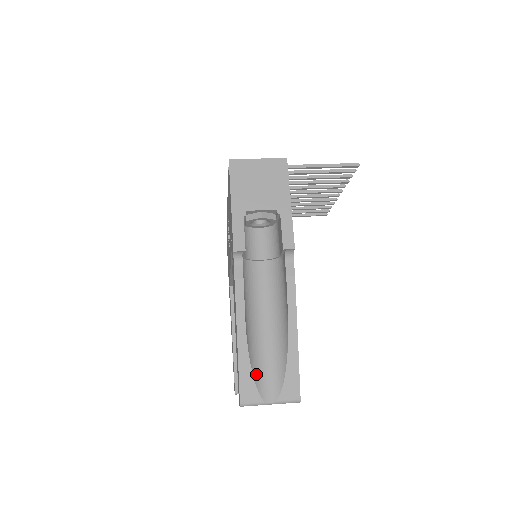
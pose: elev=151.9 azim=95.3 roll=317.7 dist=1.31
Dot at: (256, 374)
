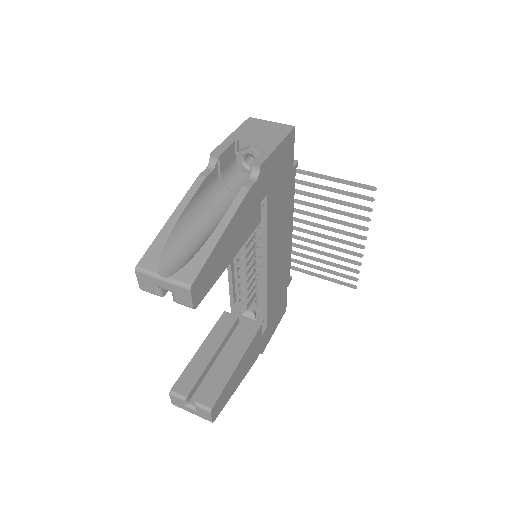
Dot at: (168, 251)
